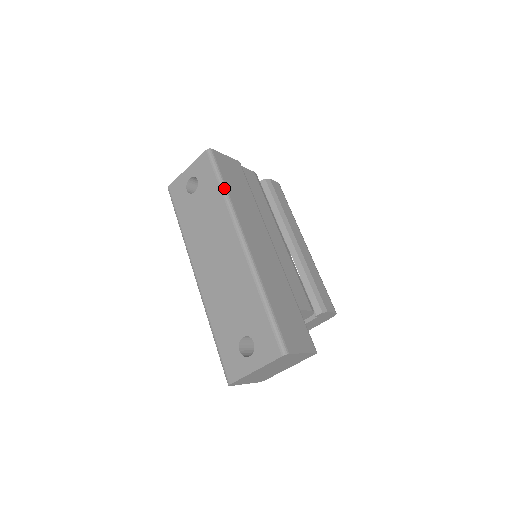
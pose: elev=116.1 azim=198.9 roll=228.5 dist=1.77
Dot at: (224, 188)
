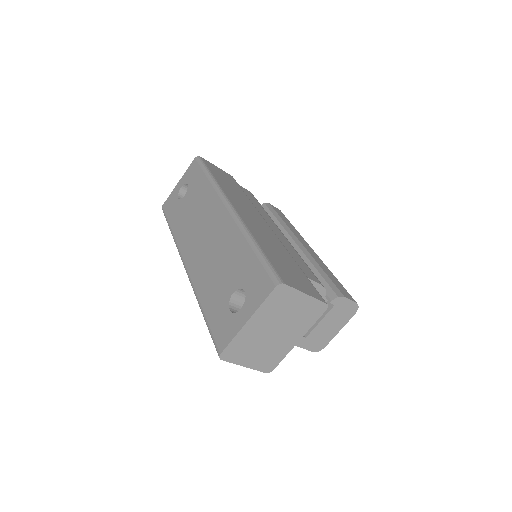
Dot at: (211, 176)
